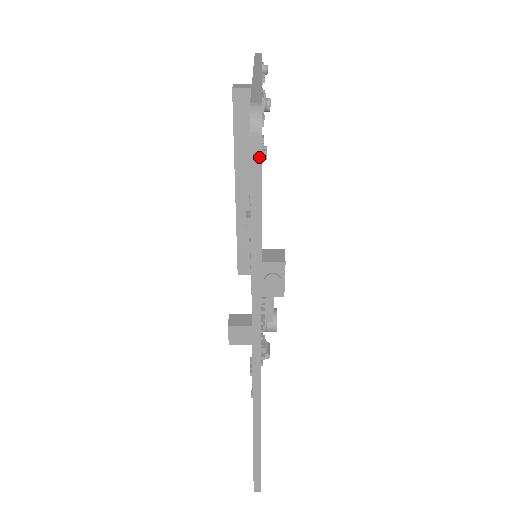
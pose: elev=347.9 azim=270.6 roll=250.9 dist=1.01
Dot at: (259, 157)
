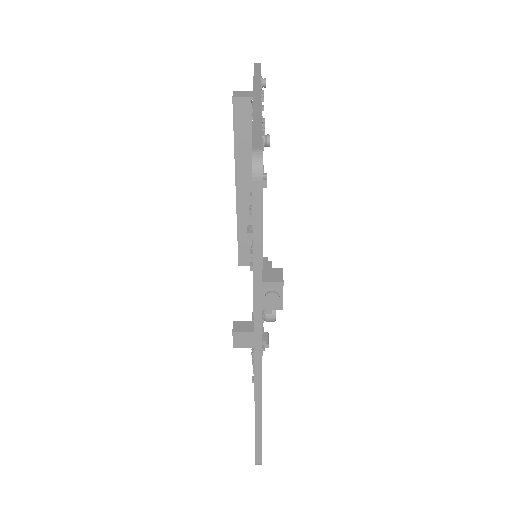
Dot at: (260, 198)
